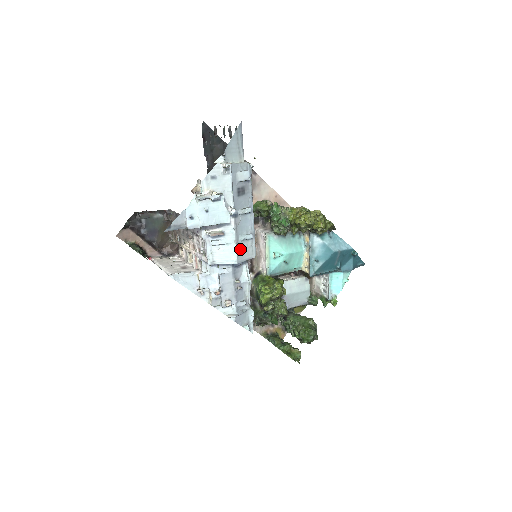
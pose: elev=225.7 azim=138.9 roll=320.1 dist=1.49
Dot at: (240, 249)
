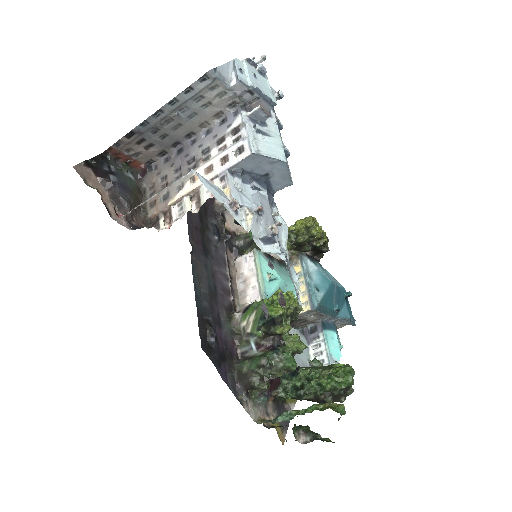
Dot at: occluded
